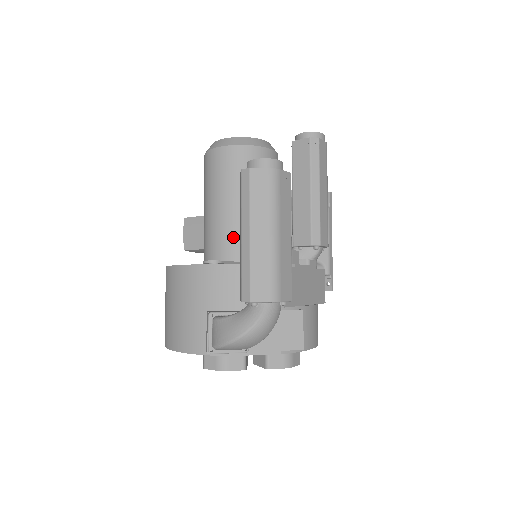
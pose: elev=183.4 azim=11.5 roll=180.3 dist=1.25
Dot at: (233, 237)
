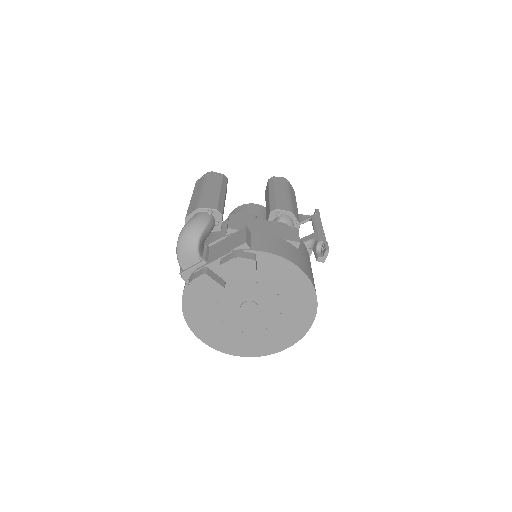
Dot at: occluded
